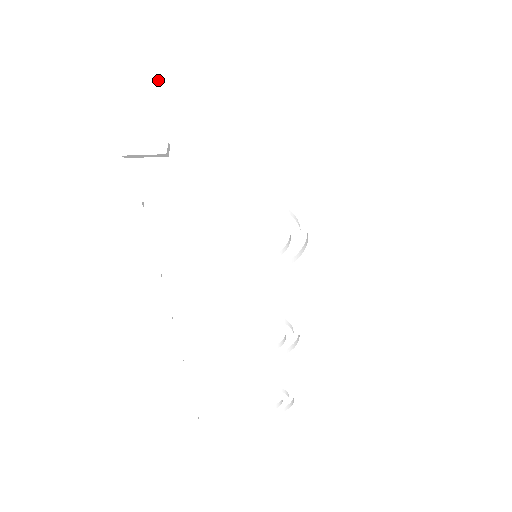
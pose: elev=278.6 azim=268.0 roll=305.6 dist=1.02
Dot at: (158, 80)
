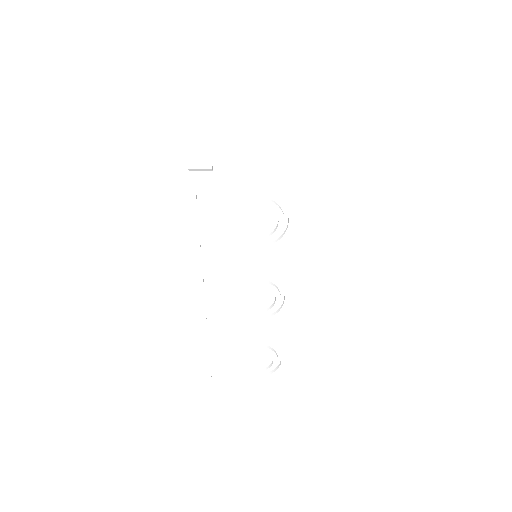
Dot at: (202, 137)
